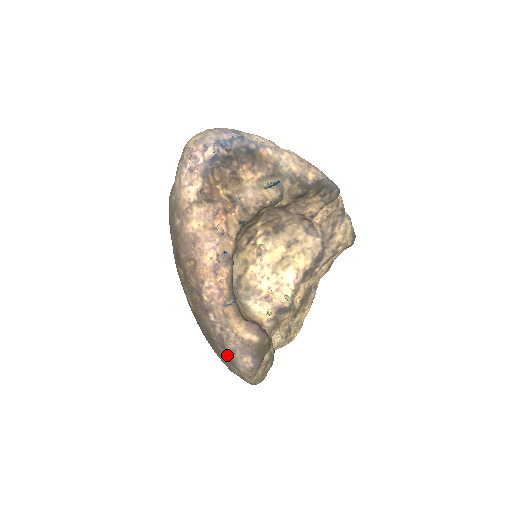
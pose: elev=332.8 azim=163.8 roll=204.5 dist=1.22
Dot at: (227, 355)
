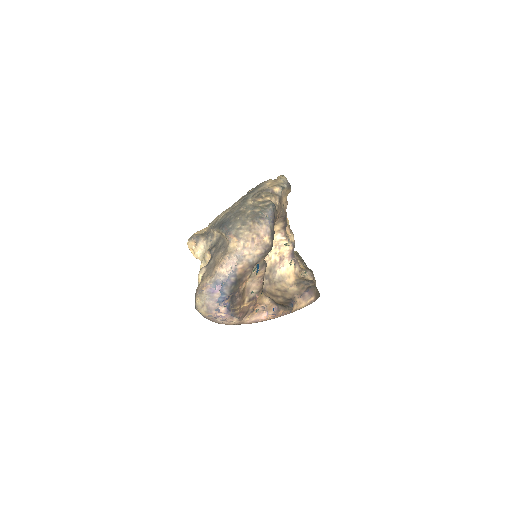
Dot at: occluded
